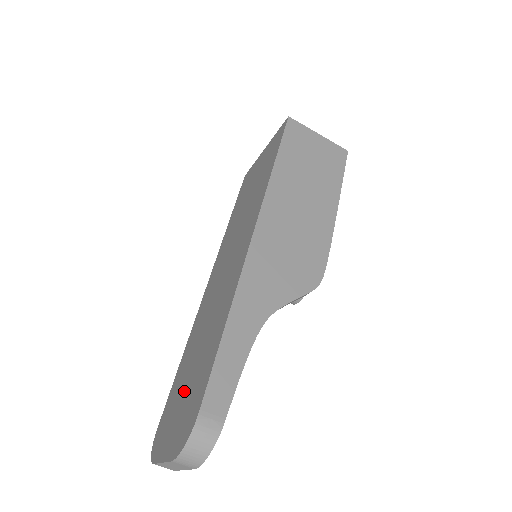
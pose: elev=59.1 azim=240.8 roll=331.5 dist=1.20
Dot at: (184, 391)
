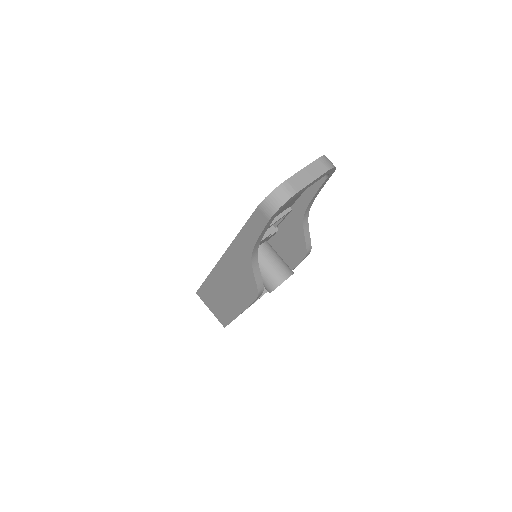
Dot at: occluded
